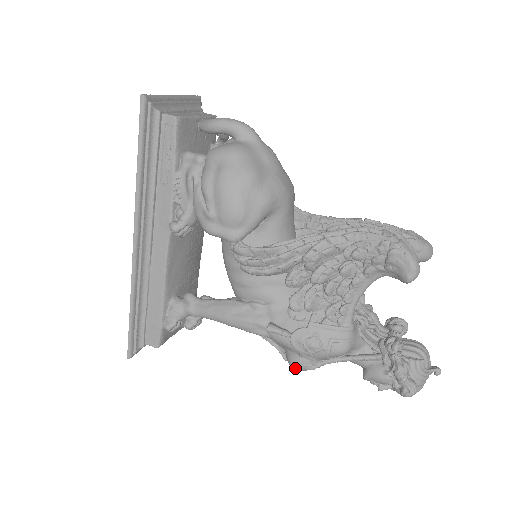
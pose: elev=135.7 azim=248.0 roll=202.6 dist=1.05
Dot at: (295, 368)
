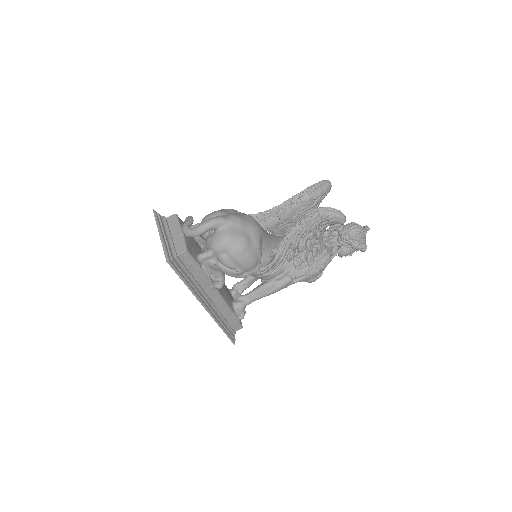
Dot at: occluded
